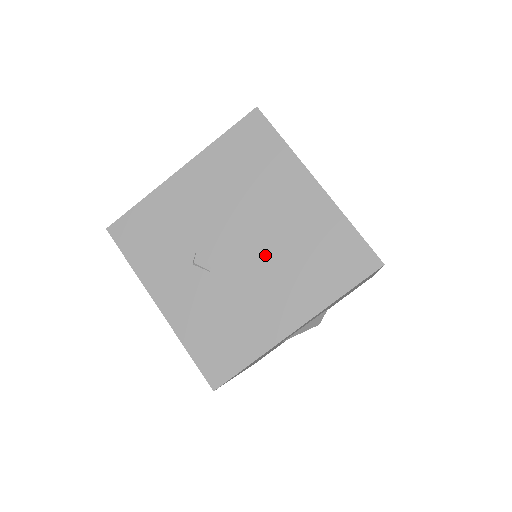
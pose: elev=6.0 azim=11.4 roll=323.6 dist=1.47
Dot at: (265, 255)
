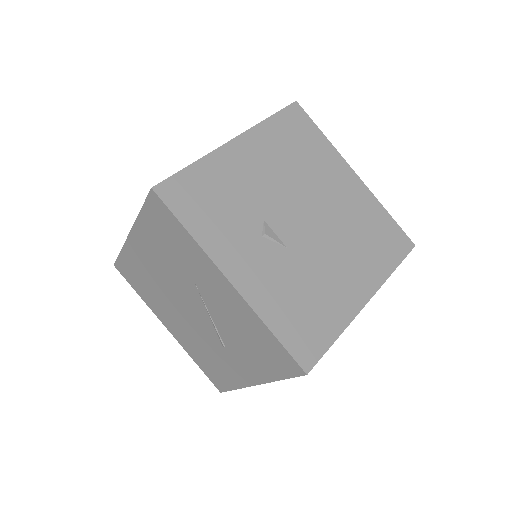
Dot at: (328, 232)
